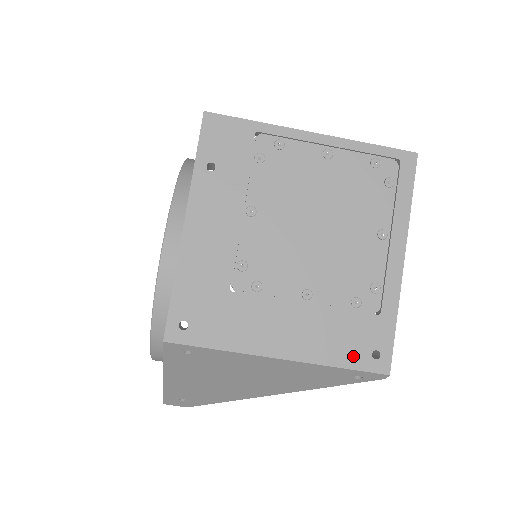
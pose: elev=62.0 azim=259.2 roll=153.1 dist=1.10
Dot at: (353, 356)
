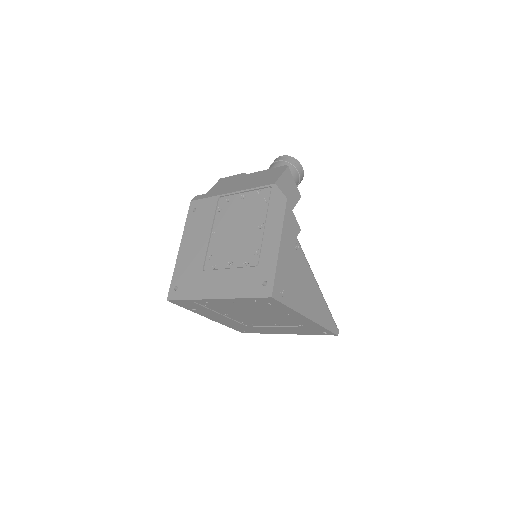
Dot at: (315, 333)
